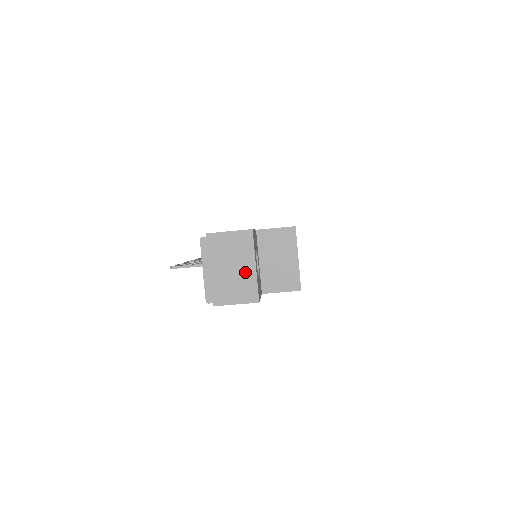
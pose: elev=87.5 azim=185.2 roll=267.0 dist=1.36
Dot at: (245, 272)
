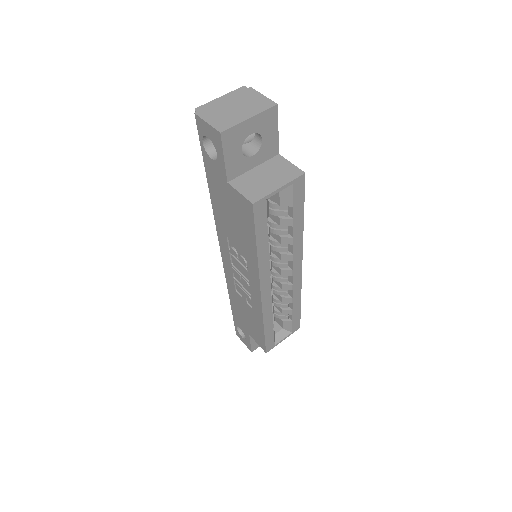
Dot at: (239, 115)
